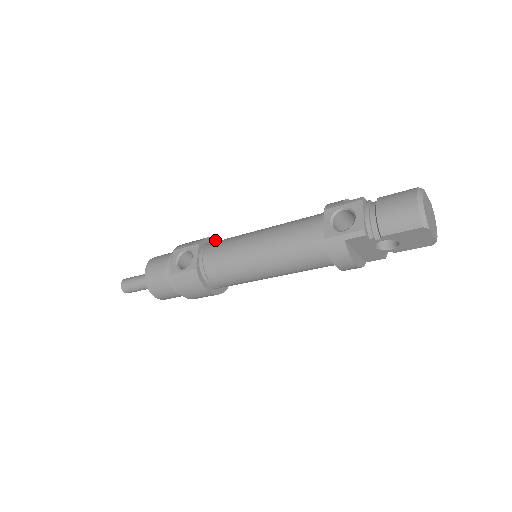
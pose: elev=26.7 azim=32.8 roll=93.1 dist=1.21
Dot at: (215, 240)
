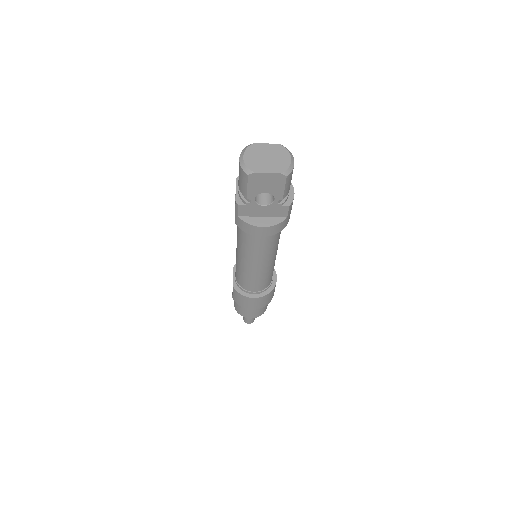
Dot at: occluded
